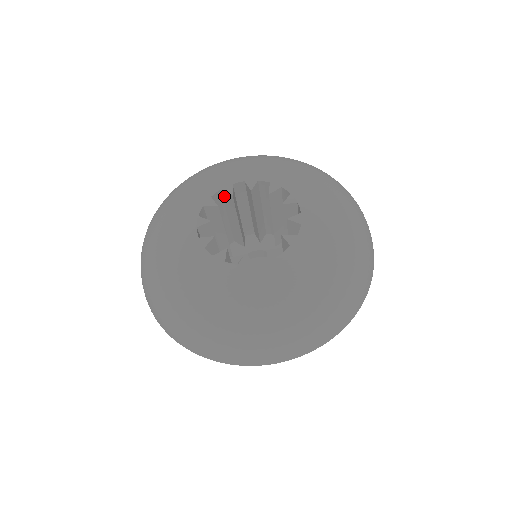
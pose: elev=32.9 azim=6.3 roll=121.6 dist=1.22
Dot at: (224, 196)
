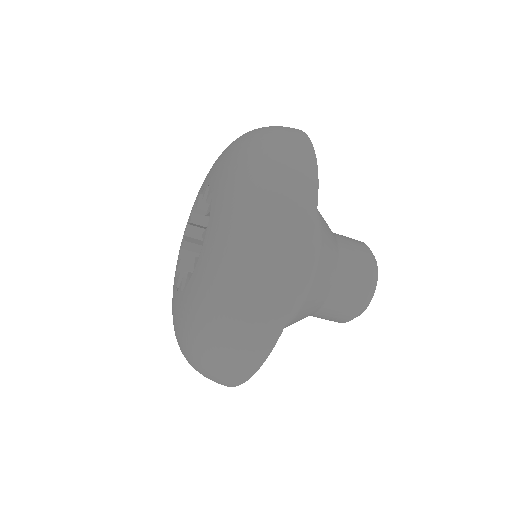
Dot at: (186, 271)
